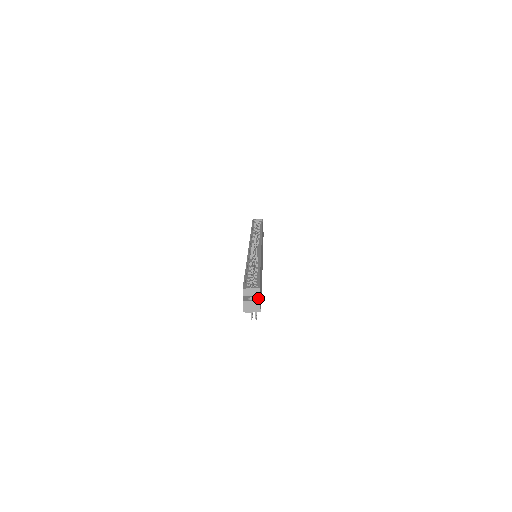
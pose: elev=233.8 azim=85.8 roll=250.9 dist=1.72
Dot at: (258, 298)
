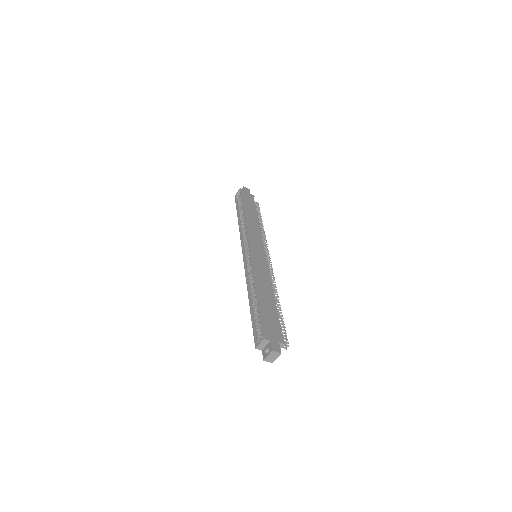
Dot at: (270, 347)
